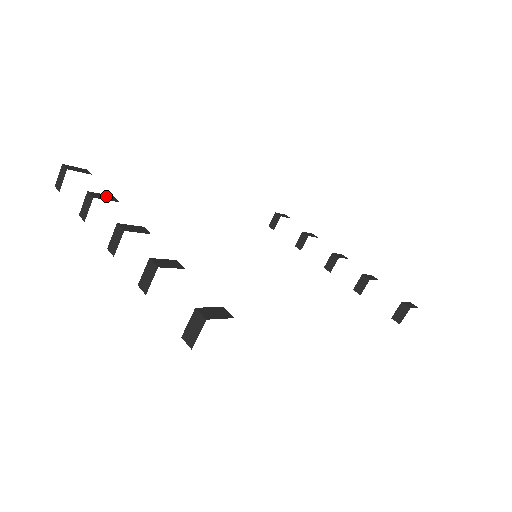
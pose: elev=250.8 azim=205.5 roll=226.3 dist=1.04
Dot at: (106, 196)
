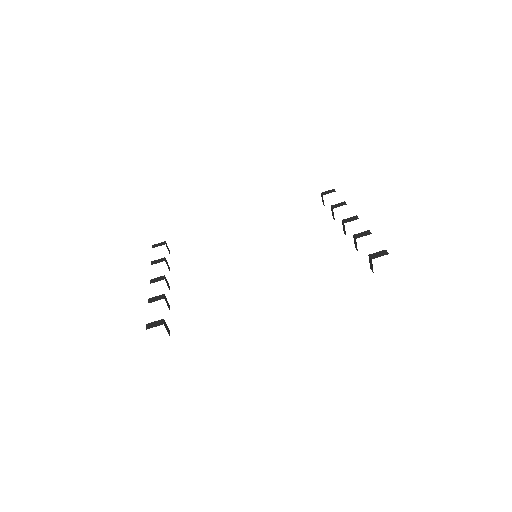
Dot at: (160, 260)
